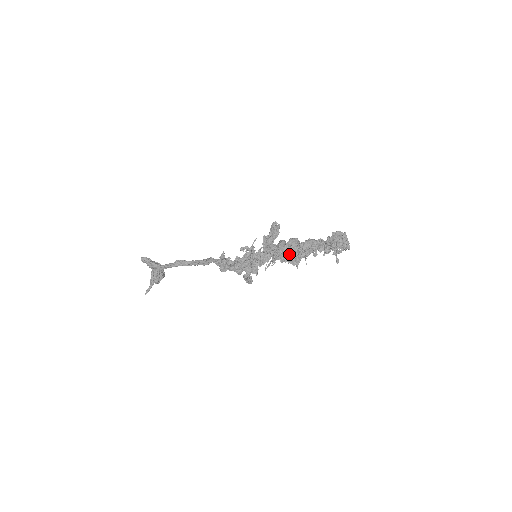
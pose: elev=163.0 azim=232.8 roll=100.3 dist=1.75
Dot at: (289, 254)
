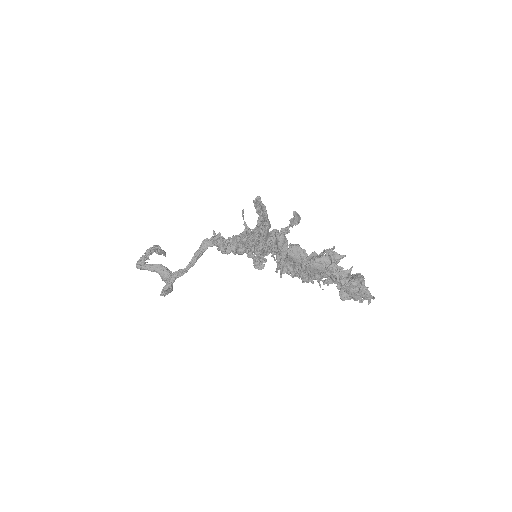
Dot at: (296, 270)
